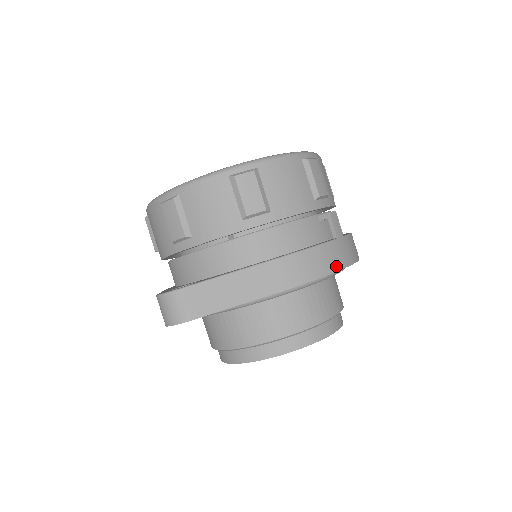
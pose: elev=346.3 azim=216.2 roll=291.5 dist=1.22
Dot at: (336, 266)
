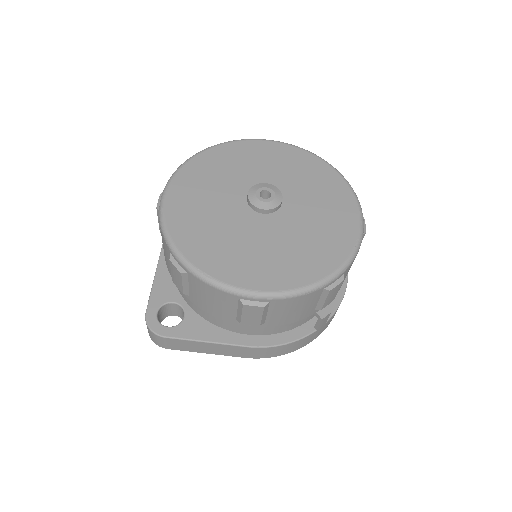
Dot at: (301, 346)
